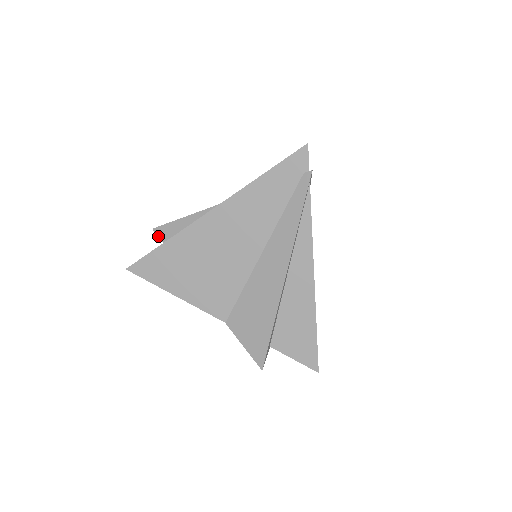
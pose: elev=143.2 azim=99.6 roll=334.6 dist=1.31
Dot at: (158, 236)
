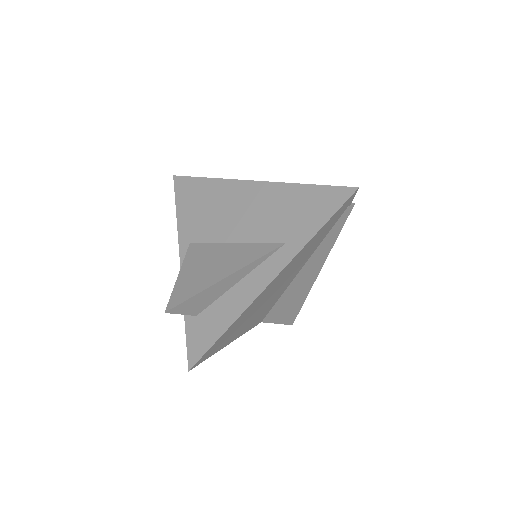
Dot at: occluded
